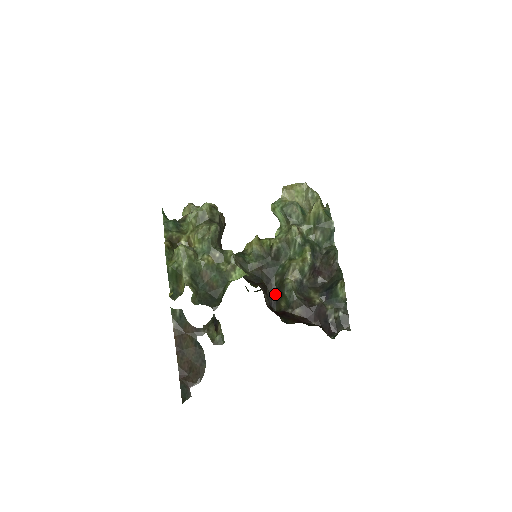
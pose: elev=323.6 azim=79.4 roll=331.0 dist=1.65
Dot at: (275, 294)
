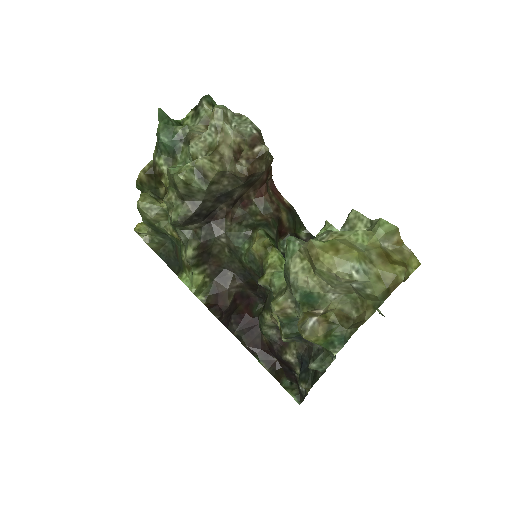
Dot at: (264, 299)
